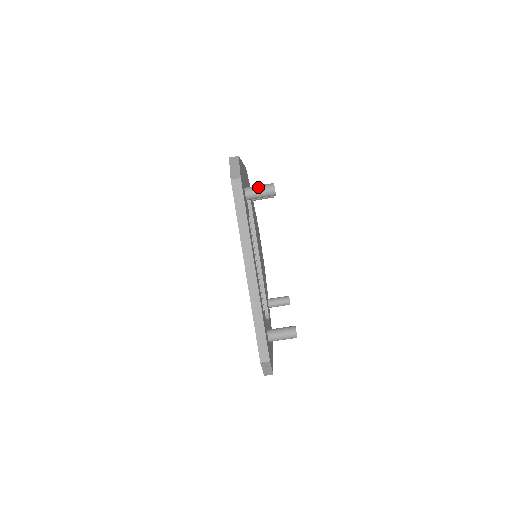
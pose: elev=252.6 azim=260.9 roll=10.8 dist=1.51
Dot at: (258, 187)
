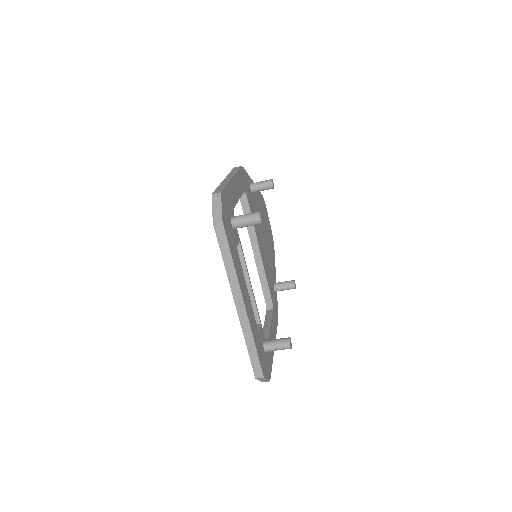
Dot at: (244, 218)
